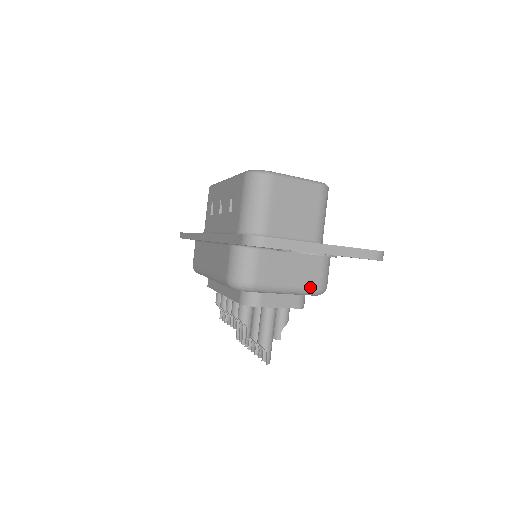
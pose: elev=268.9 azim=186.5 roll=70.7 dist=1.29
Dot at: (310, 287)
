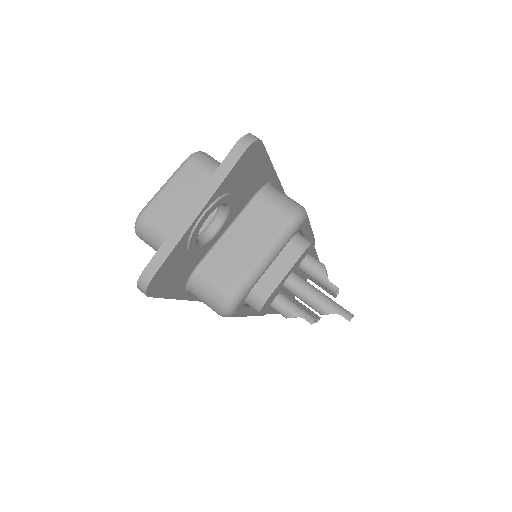
Dot at: (280, 229)
